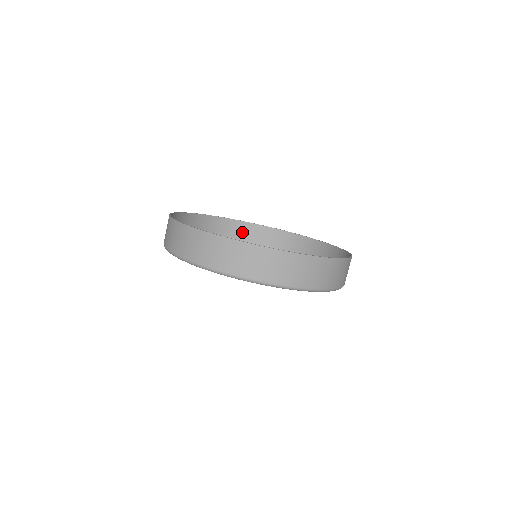
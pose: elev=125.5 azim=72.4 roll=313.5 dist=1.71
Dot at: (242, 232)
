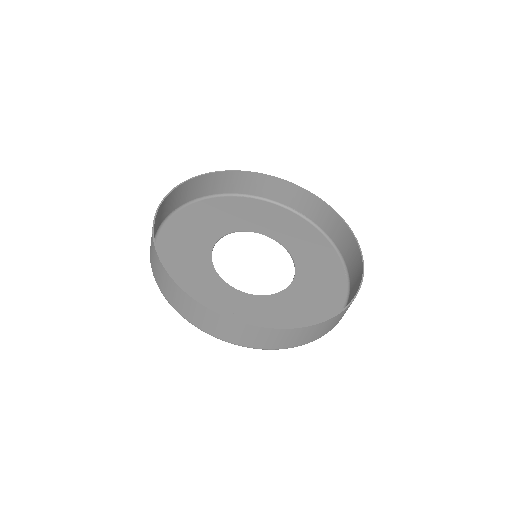
Dot at: (243, 182)
